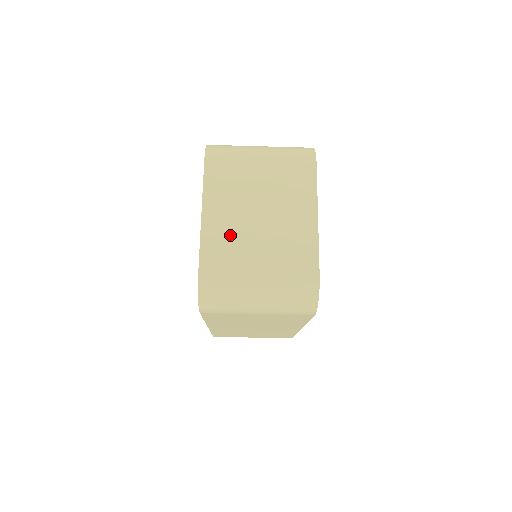
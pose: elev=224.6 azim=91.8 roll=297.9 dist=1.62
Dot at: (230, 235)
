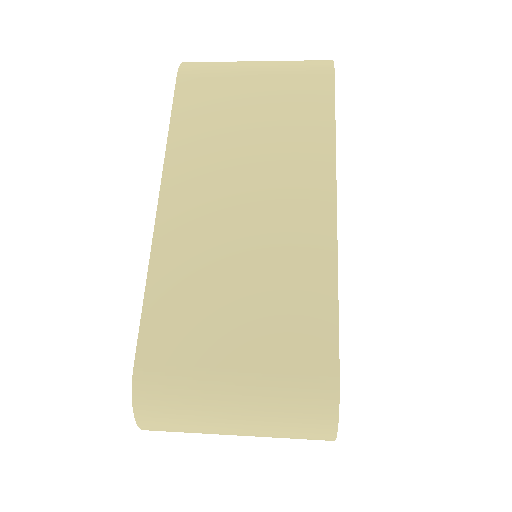
Dot at: occluded
